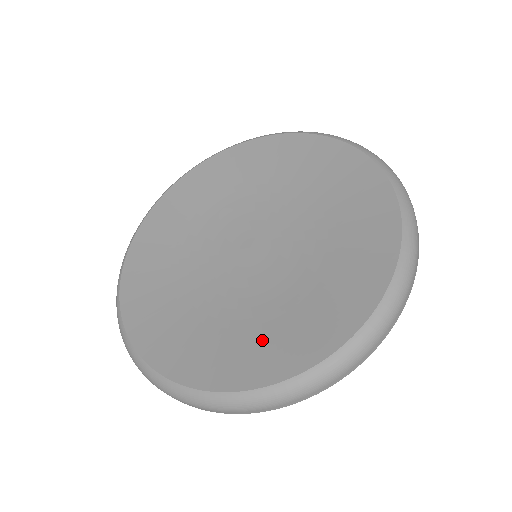
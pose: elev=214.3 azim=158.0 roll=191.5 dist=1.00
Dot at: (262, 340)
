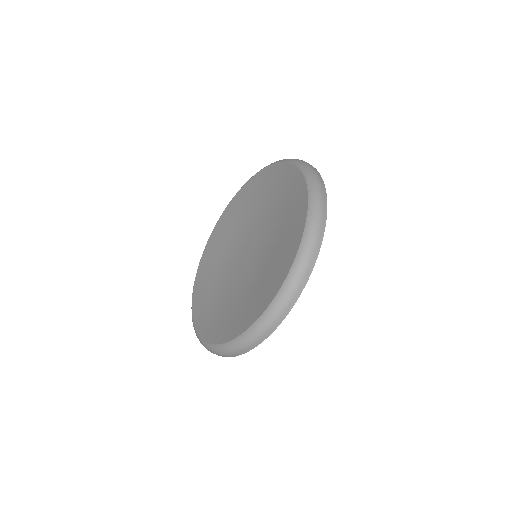
Dot at: (214, 313)
